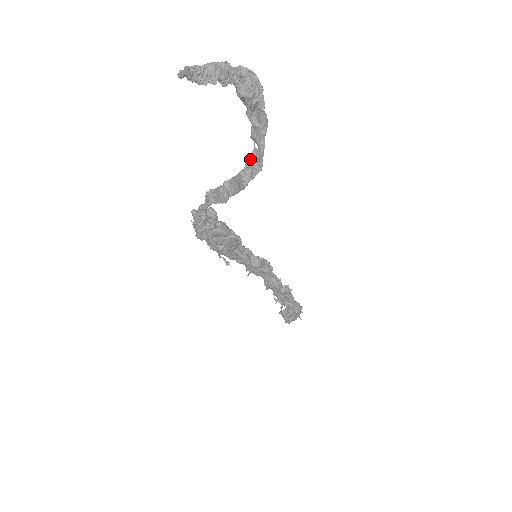
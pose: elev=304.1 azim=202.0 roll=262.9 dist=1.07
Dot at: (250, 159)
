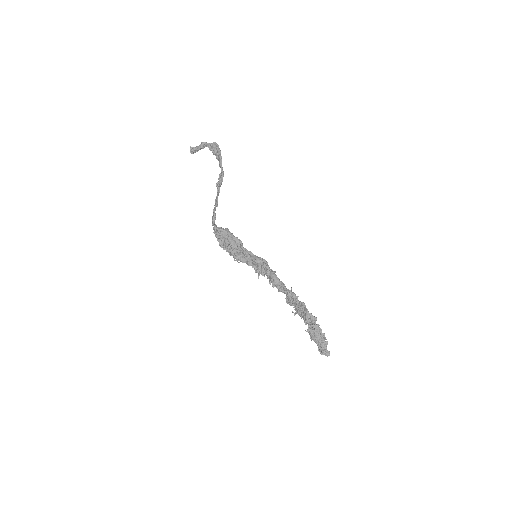
Dot at: (219, 174)
